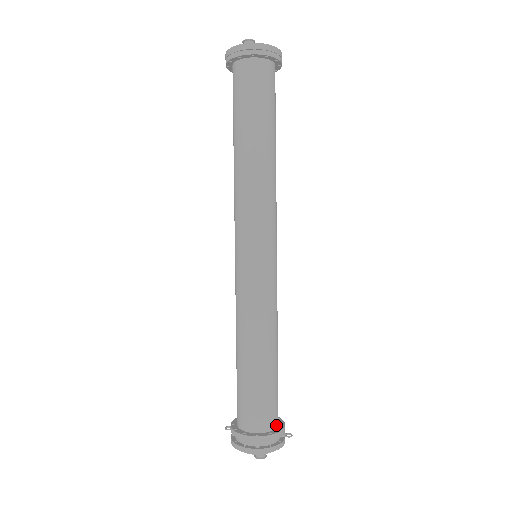
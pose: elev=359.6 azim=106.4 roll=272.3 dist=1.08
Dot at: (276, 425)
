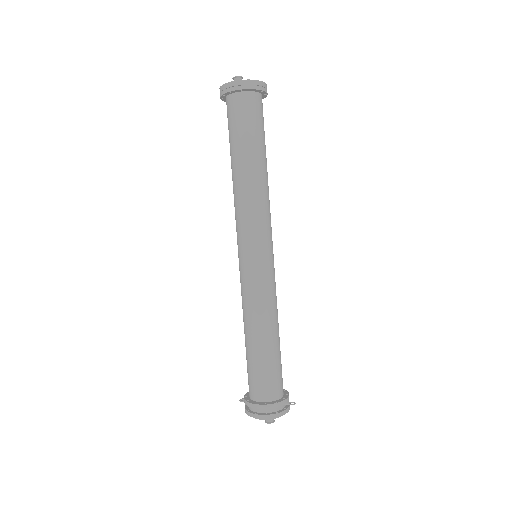
Dot at: (281, 395)
